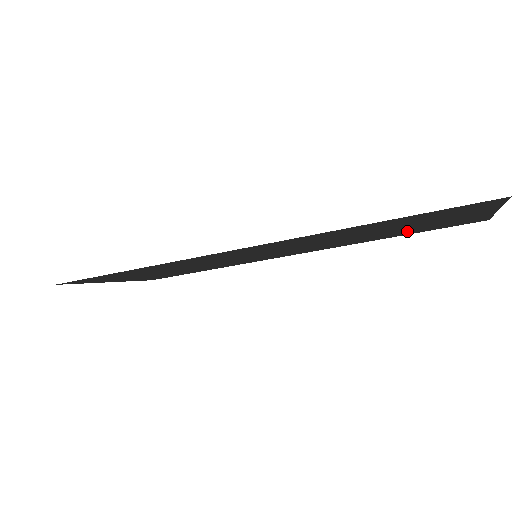
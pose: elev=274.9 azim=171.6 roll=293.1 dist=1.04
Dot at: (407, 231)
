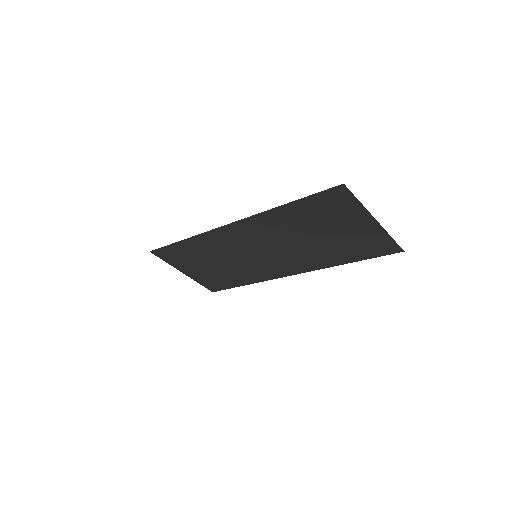
Dot at: (344, 248)
